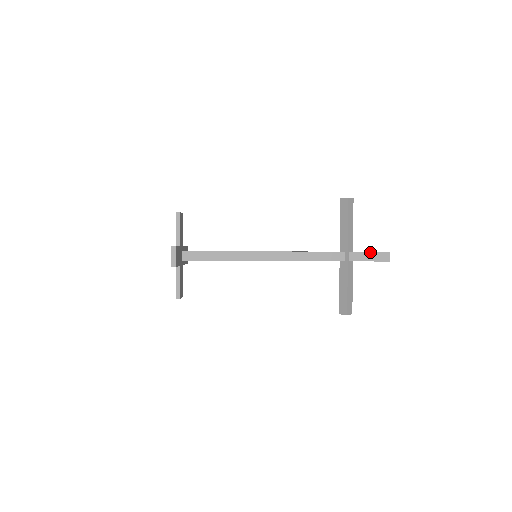
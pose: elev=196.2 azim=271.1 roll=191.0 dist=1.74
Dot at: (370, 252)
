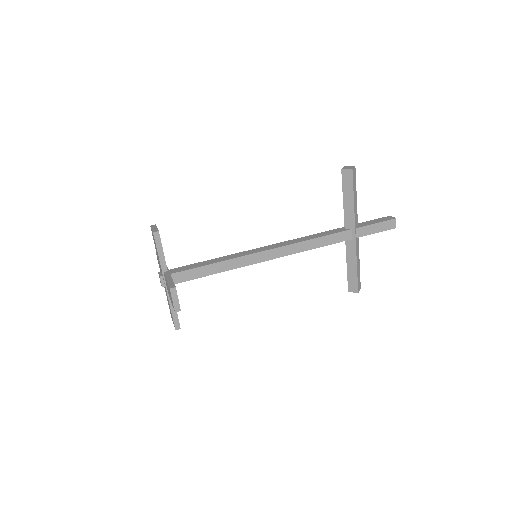
Dot at: (376, 223)
